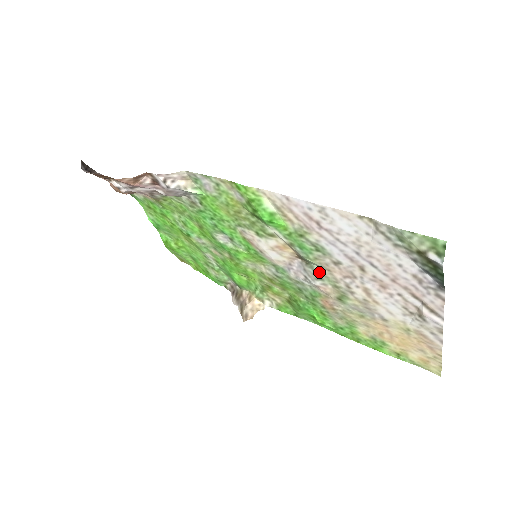
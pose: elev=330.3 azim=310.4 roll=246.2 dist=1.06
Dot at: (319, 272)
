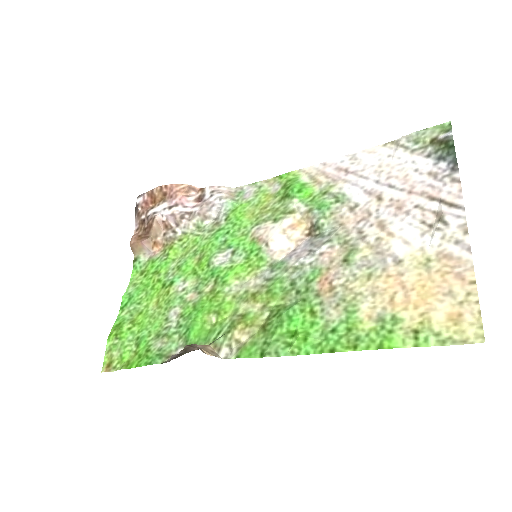
Dot at: (329, 234)
